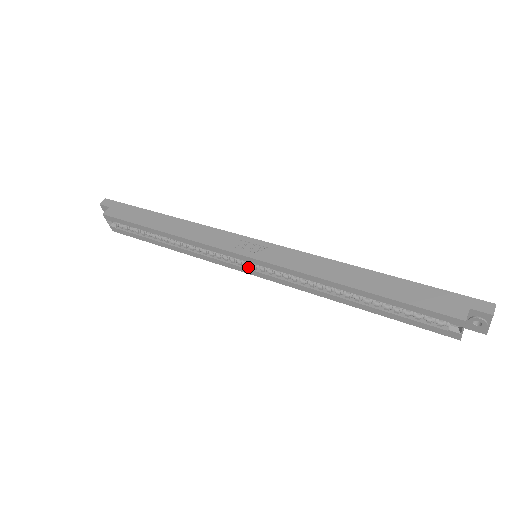
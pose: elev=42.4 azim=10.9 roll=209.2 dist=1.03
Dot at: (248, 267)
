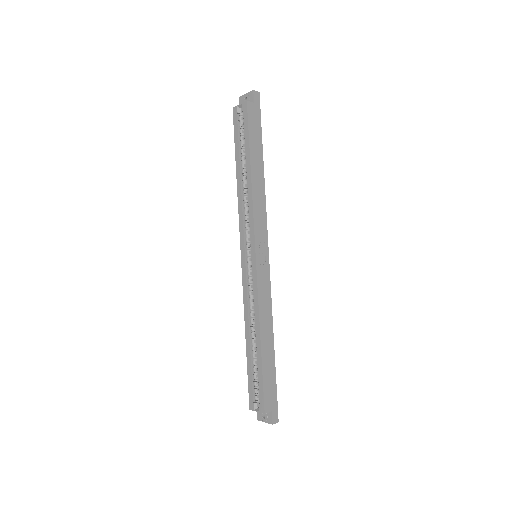
Dot at: (246, 254)
